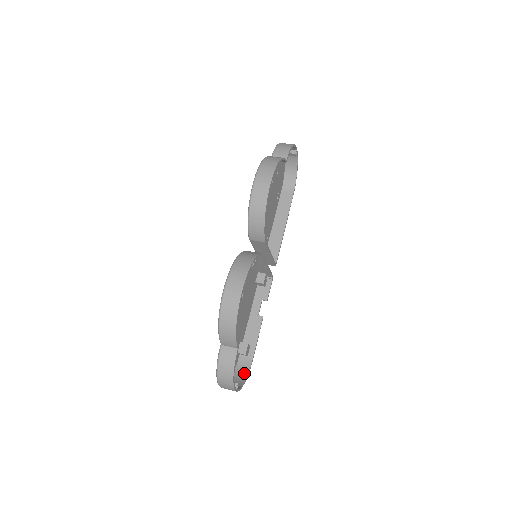
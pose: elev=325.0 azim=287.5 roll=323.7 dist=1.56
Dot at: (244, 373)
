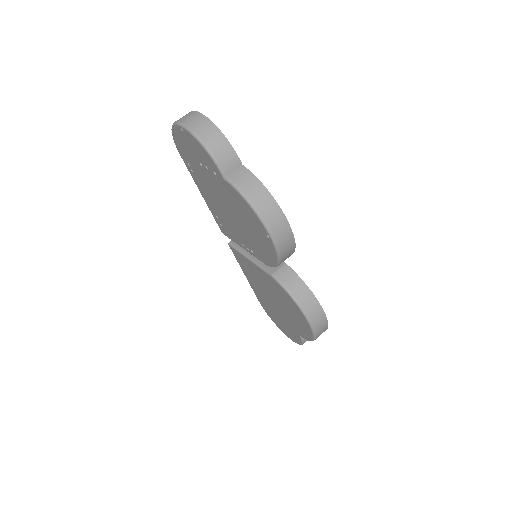
Dot at: occluded
